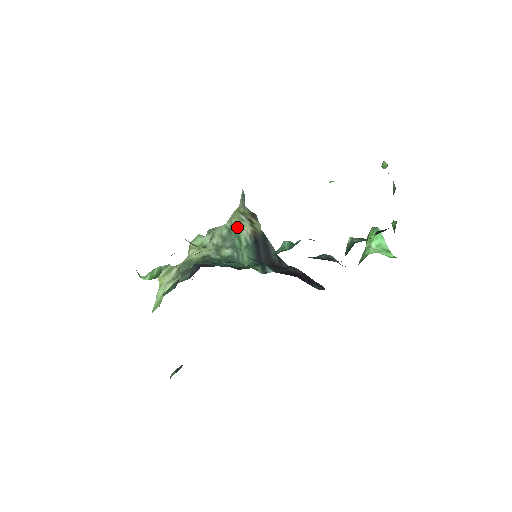
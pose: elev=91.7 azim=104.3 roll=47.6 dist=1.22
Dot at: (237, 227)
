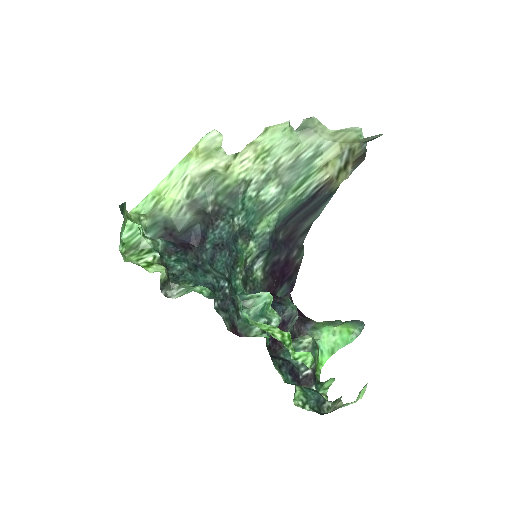
Dot at: (324, 161)
